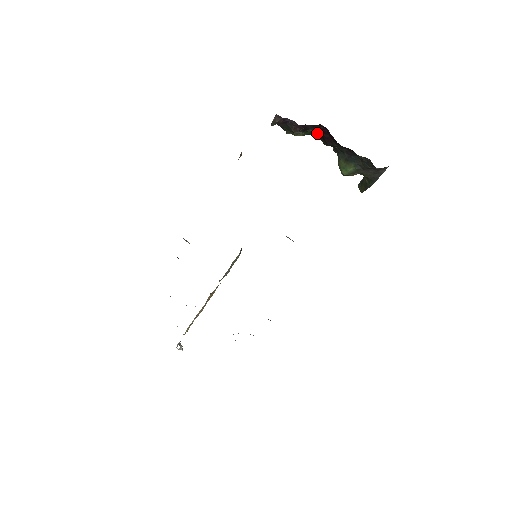
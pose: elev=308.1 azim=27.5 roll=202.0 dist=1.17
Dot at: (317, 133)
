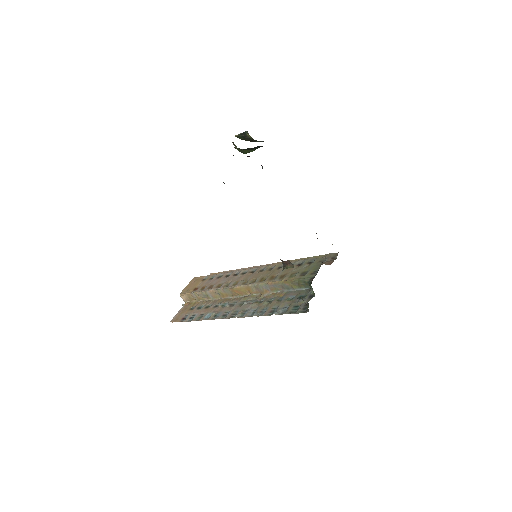
Dot at: occluded
